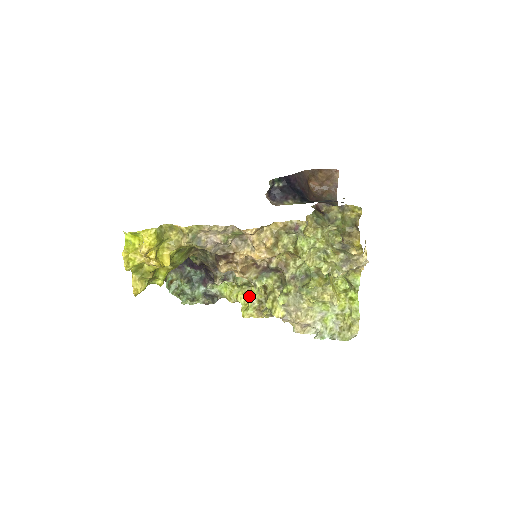
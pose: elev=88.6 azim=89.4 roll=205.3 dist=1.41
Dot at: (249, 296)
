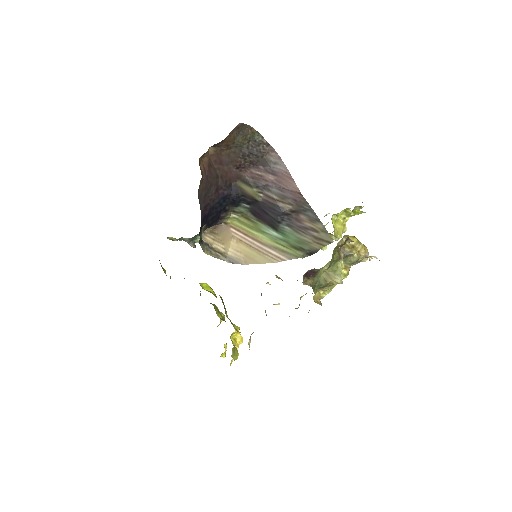
Dot at: occluded
